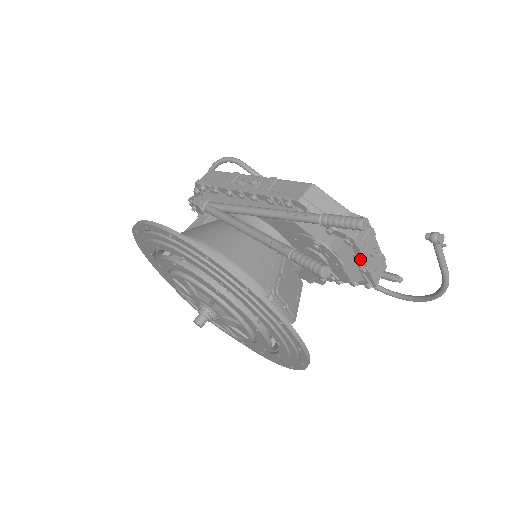
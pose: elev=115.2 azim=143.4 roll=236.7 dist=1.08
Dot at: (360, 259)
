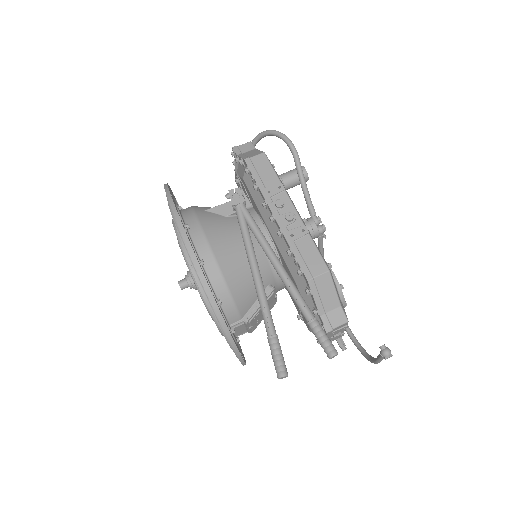
Dot at: occluded
